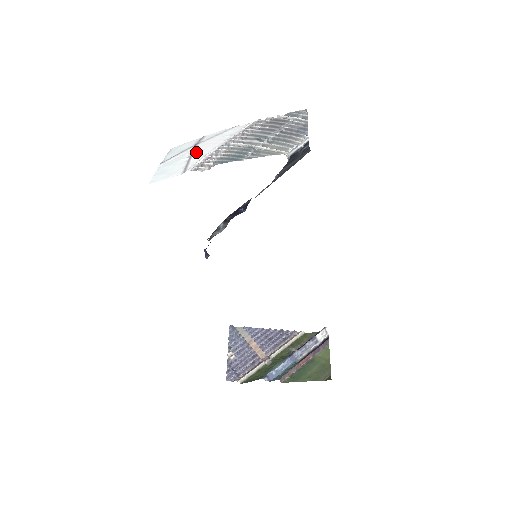
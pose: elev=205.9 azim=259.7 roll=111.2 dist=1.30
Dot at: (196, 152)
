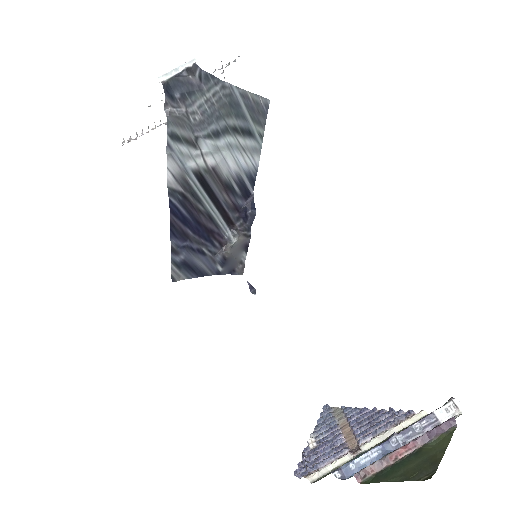
Dot at: occluded
